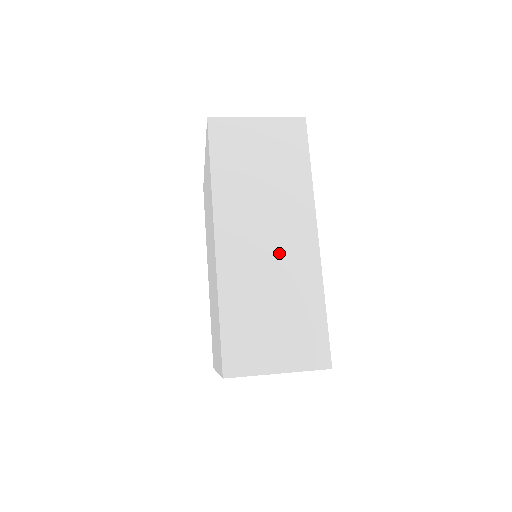
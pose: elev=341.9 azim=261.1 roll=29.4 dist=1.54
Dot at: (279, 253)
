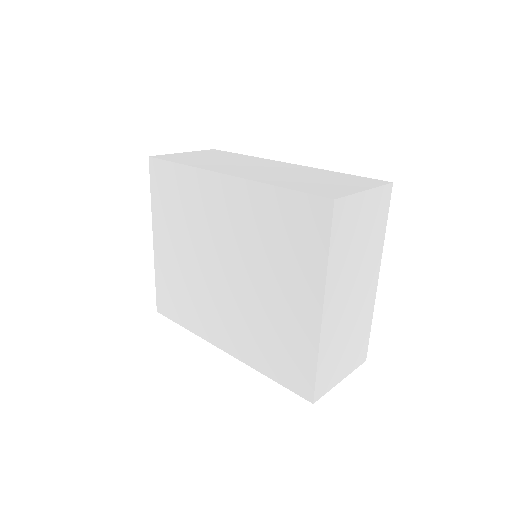
Dot at: (277, 169)
